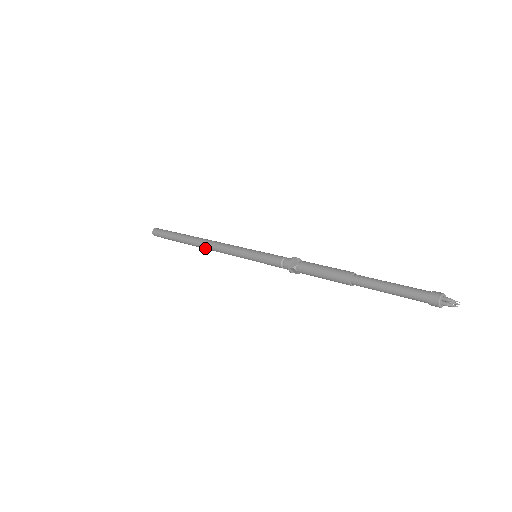
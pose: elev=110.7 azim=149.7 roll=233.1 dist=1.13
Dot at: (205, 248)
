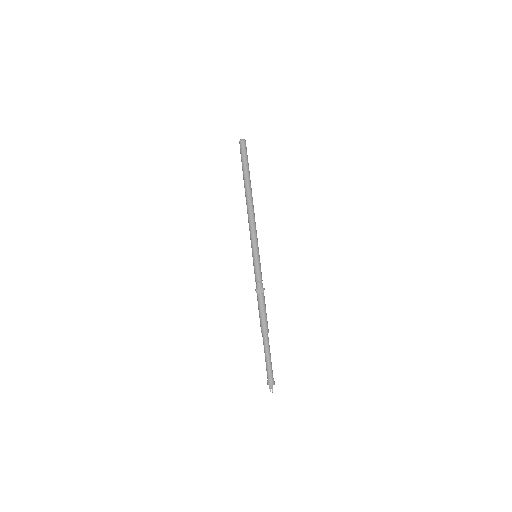
Dot at: (247, 207)
